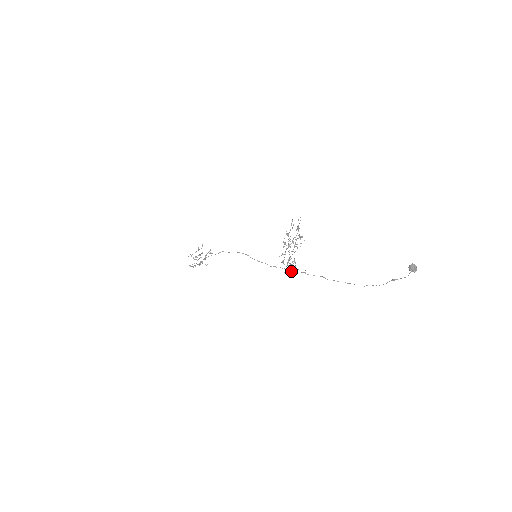
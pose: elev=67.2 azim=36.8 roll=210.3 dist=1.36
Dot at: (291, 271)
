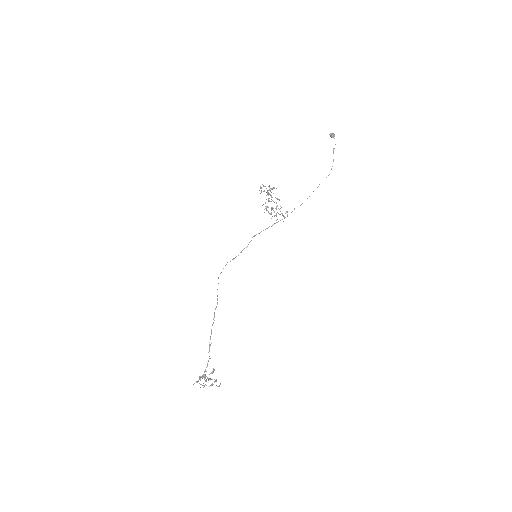
Dot at: (286, 212)
